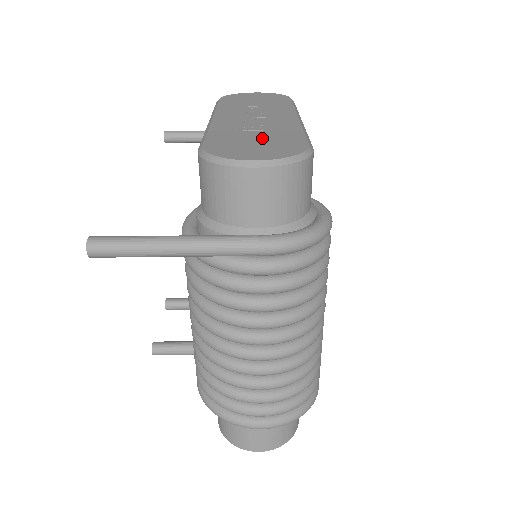
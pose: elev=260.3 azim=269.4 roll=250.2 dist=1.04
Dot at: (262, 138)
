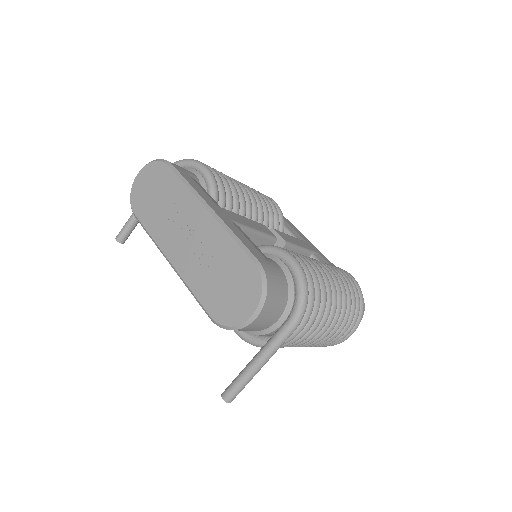
Dot at: (225, 275)
